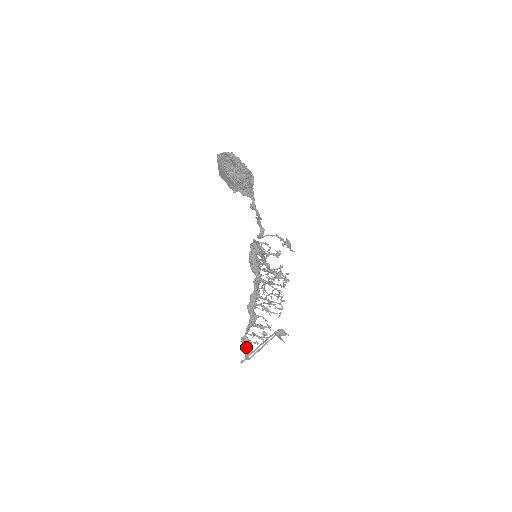
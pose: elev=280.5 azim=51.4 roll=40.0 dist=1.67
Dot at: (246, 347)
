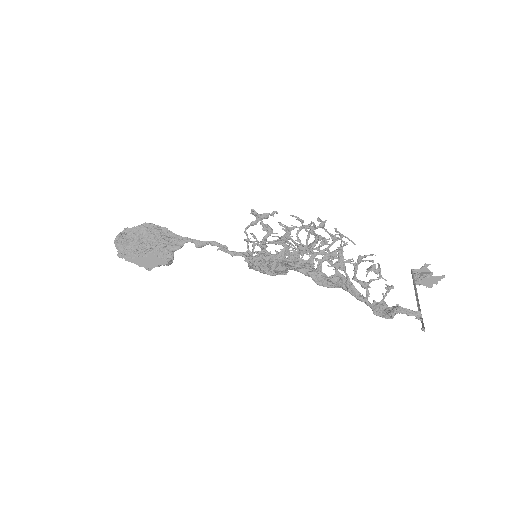
Dot at: (392, 310)
